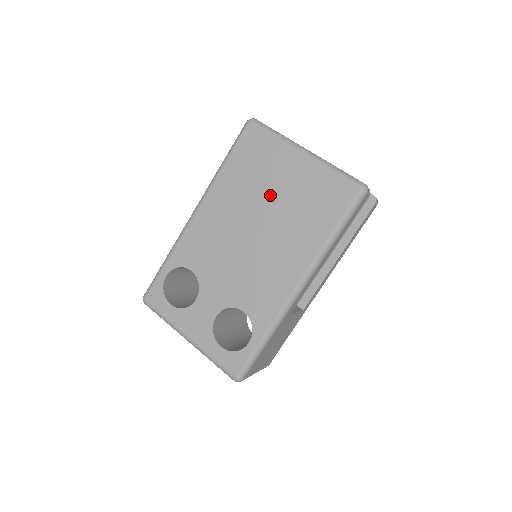
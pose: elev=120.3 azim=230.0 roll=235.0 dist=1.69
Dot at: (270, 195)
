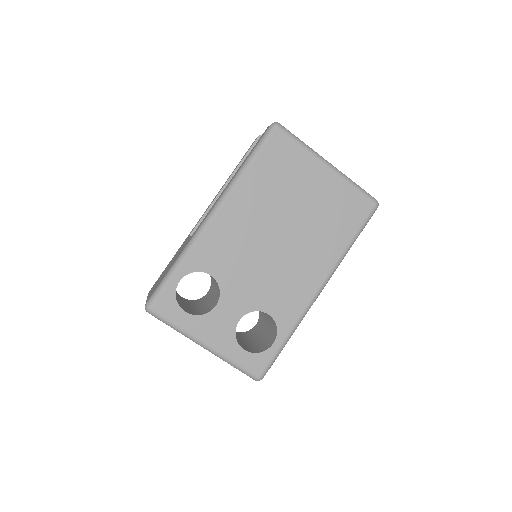
Dot at: (297, 203)
